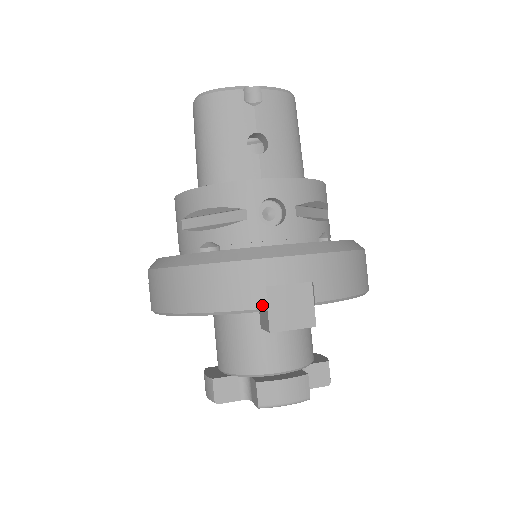
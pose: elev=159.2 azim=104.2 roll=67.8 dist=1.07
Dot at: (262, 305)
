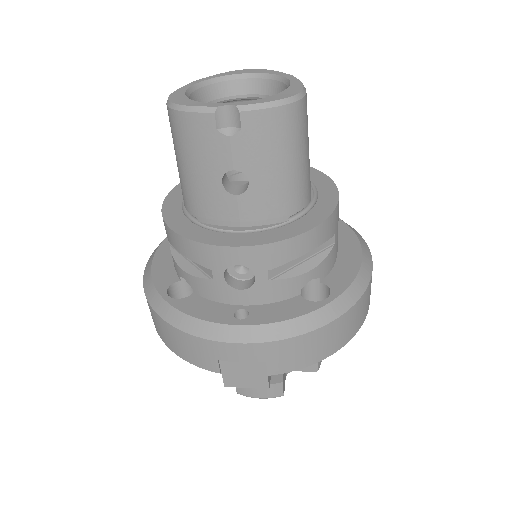
Dot at: (215, 370)
